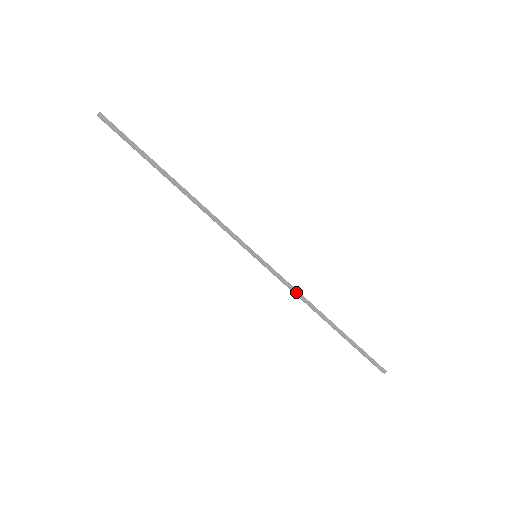
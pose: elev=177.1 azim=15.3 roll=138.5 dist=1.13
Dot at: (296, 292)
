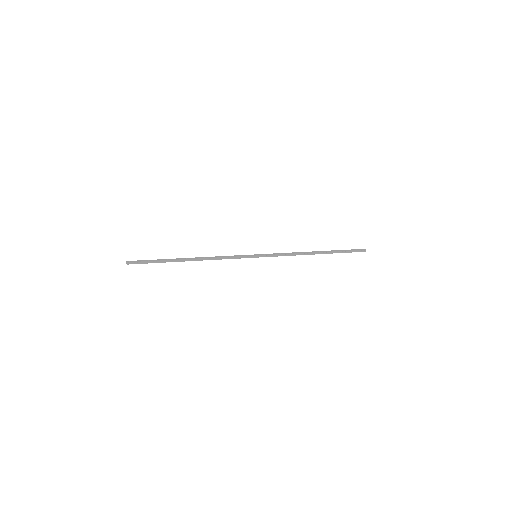
Dot at: (290, 255)
